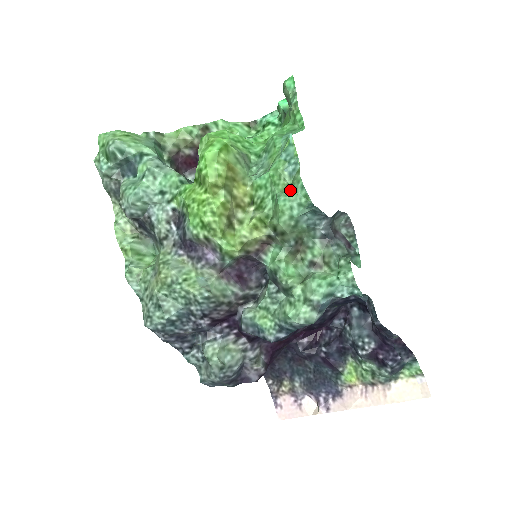
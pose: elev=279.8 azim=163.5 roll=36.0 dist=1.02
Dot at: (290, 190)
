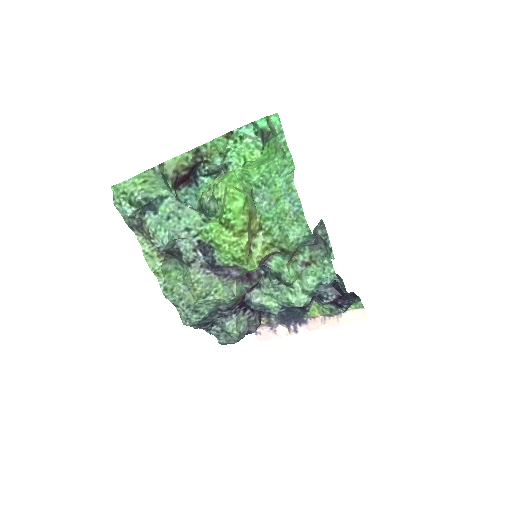
Dot at: (296, 226)
